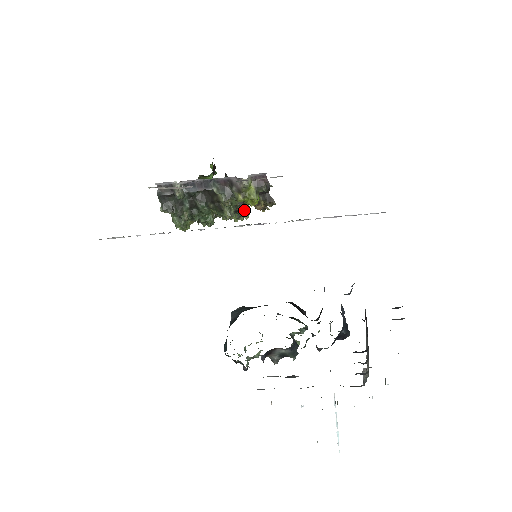
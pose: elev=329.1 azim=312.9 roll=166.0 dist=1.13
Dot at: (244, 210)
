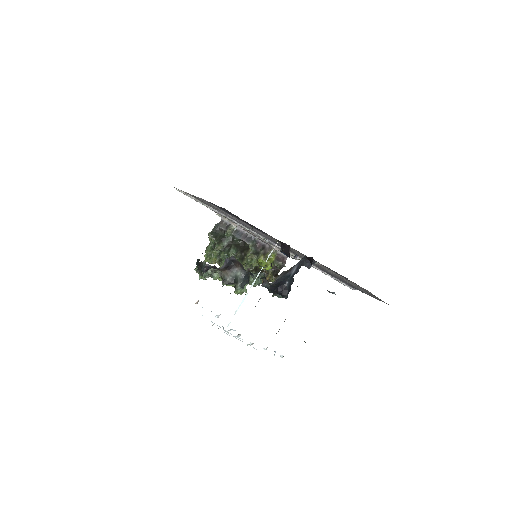
Dot at: occluded
